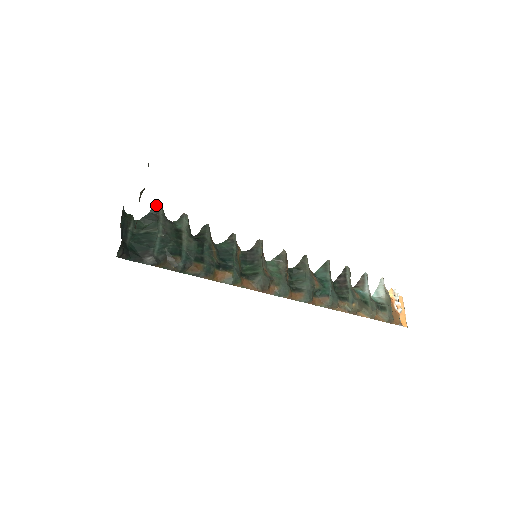
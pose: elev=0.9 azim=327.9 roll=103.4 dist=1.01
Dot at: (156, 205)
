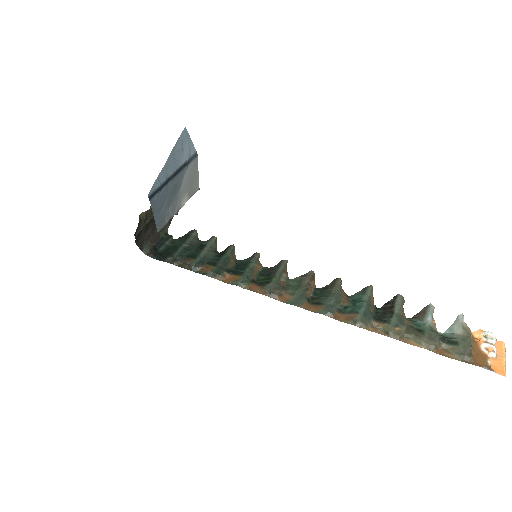
Dot at: (192, 230)
